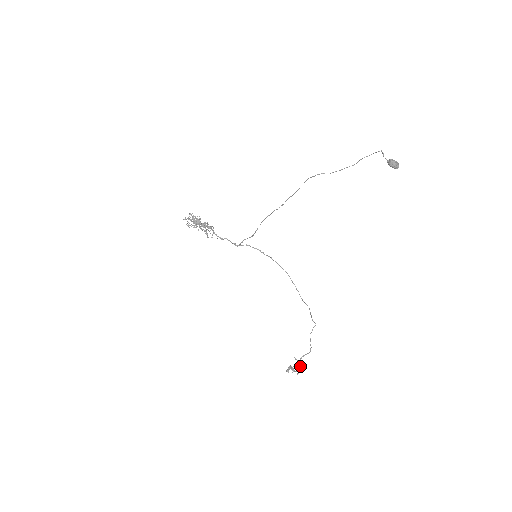
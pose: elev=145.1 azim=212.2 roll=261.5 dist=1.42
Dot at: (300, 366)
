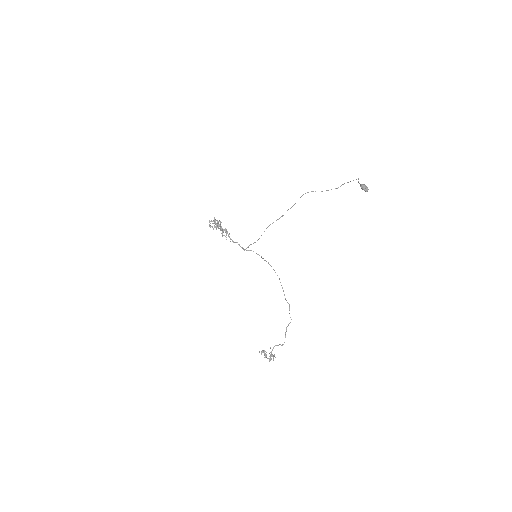
Dot at: (273, 355)
